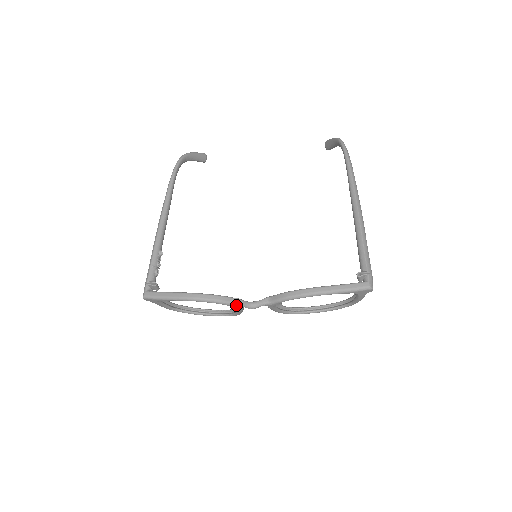
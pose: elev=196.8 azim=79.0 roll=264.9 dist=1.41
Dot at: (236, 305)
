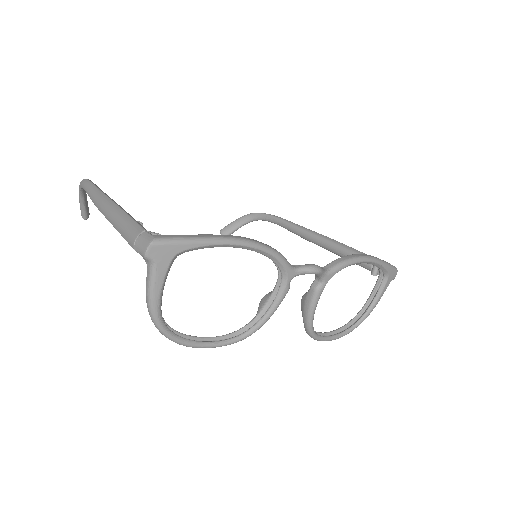
Dot at: (294, 270)
